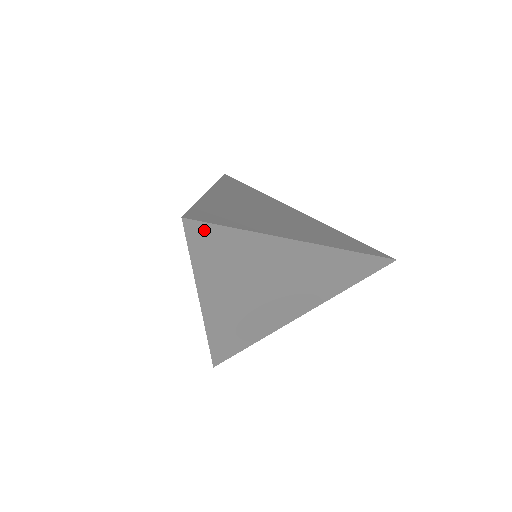
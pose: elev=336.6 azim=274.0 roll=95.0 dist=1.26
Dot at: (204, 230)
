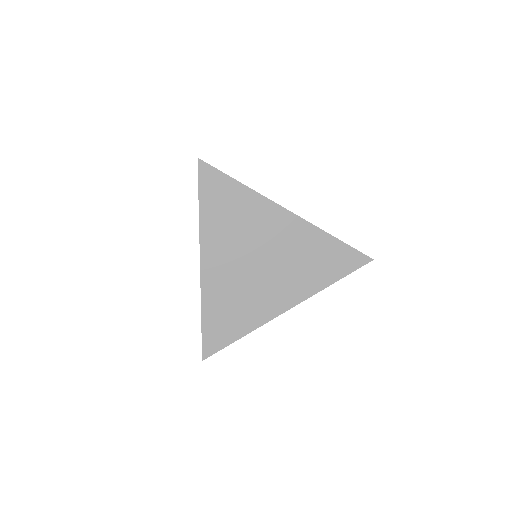
Dot at: (212, 174)
